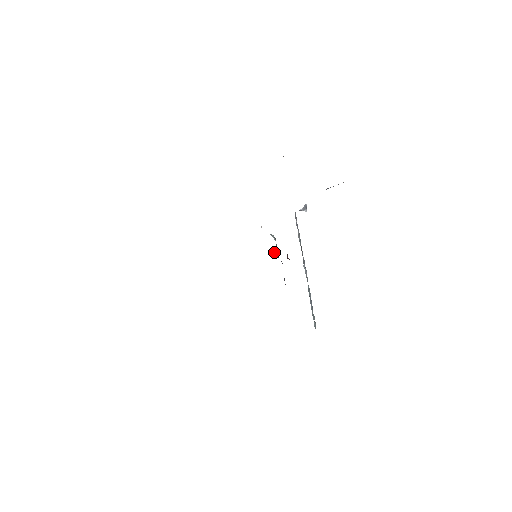
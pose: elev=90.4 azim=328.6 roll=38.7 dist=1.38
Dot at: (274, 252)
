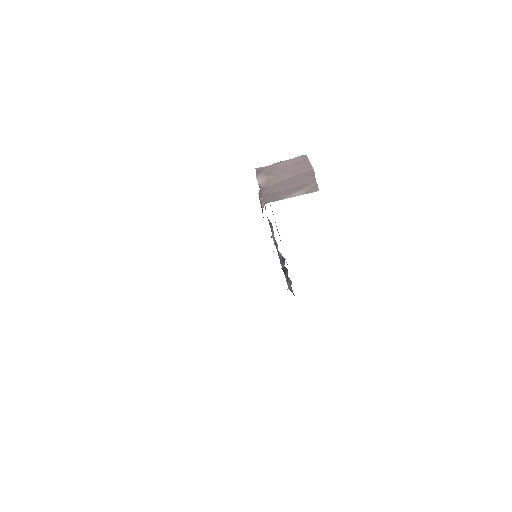
Dot at: occluded
